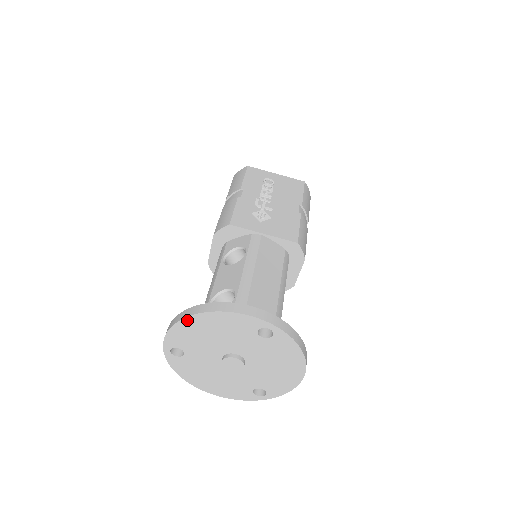
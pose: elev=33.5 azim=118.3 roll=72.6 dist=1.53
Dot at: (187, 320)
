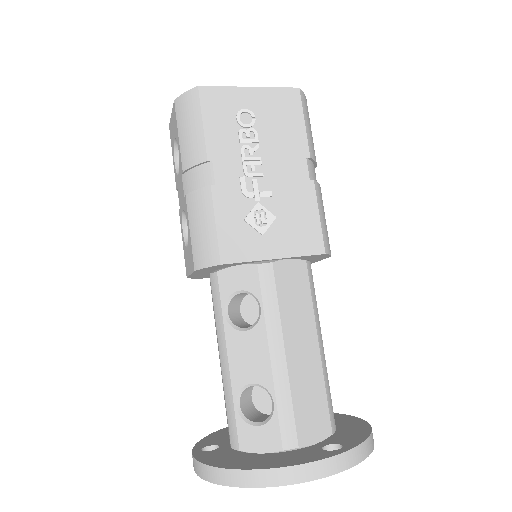
Dot at: (231, 484)
